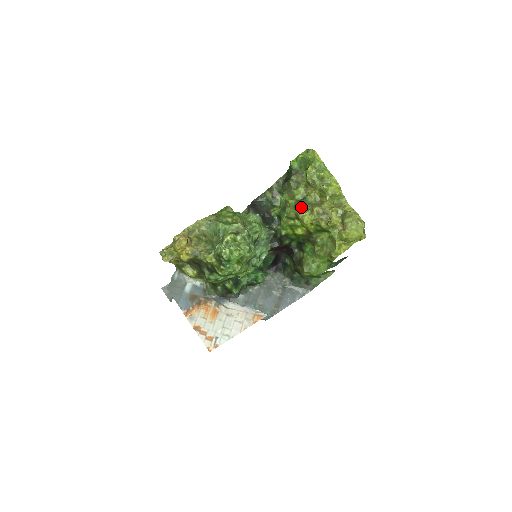
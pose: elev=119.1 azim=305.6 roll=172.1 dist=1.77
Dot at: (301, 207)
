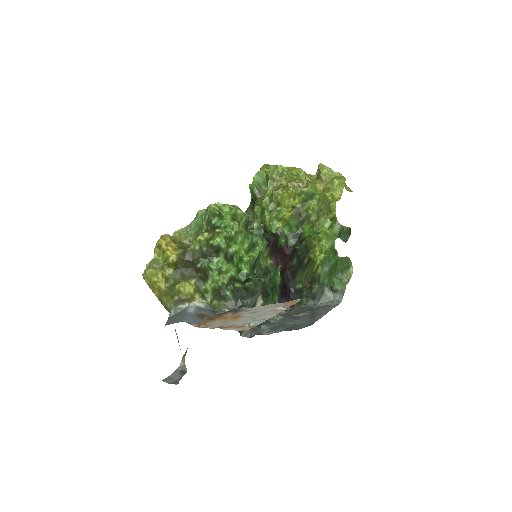
Dot at: (275, 191)
